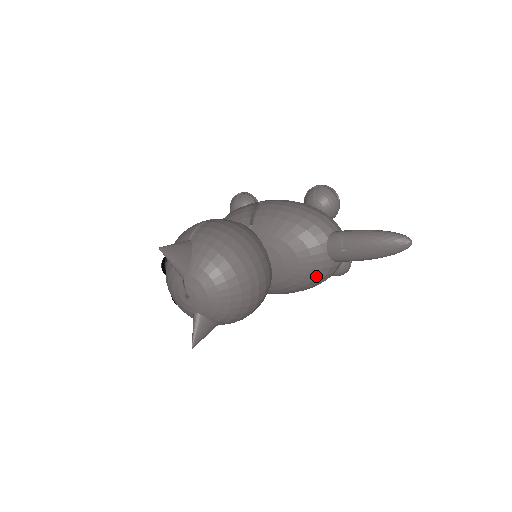
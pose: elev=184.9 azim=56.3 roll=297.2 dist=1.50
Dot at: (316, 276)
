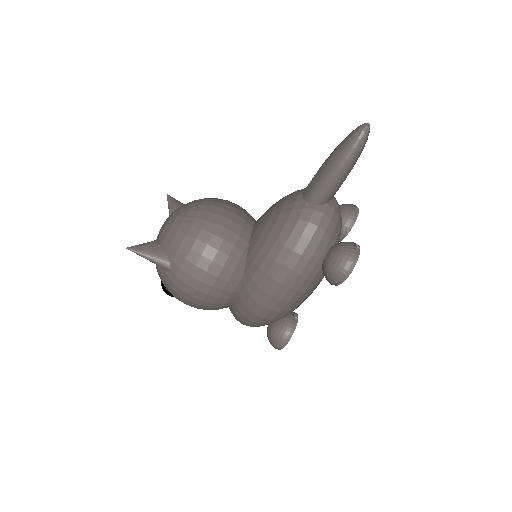
Dot at: (286, 221)
